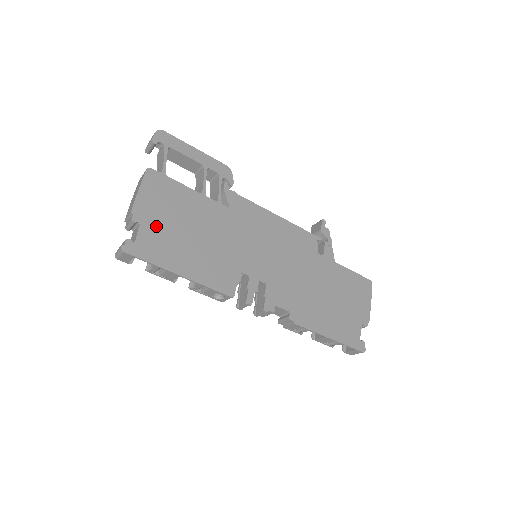
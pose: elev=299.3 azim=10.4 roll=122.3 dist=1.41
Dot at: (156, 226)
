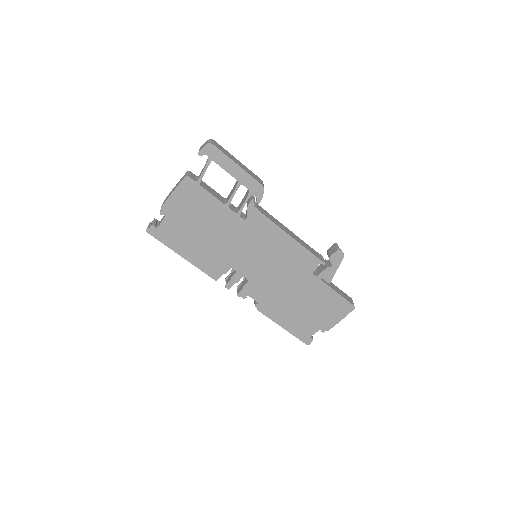
Dot at: (177, 221)
